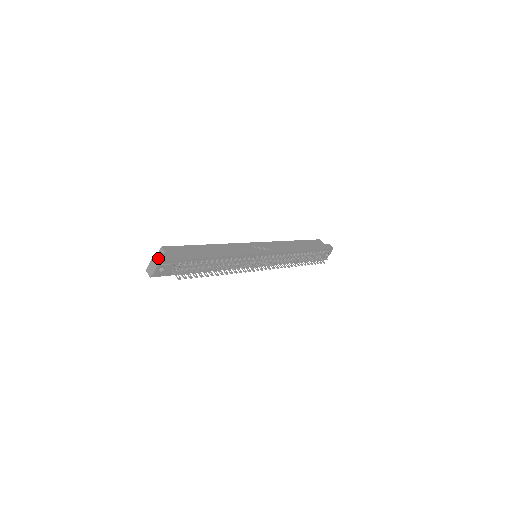
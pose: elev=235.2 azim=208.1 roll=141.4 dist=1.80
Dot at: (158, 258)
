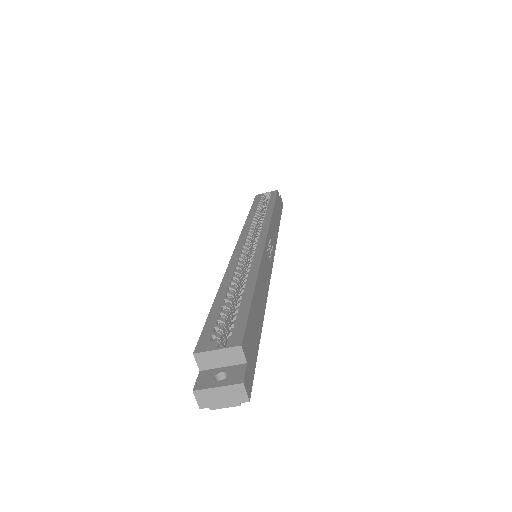
Dot at: (248, 393)
